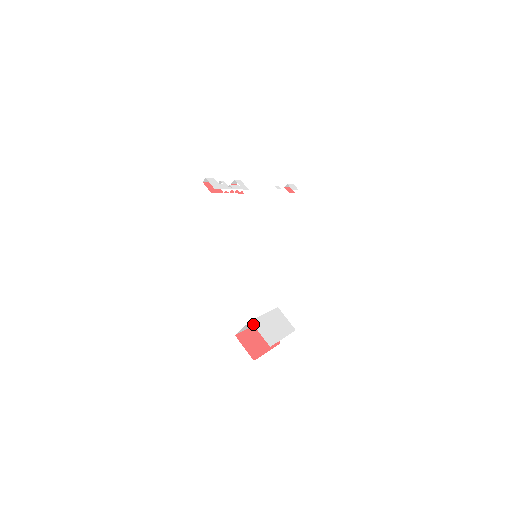
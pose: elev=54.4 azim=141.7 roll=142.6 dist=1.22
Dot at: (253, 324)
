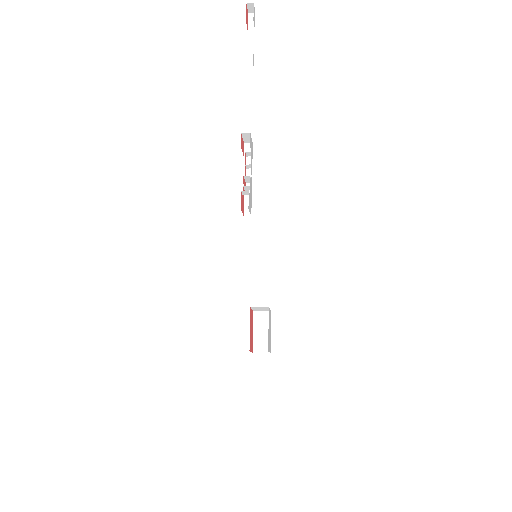
Dot at: occluded
